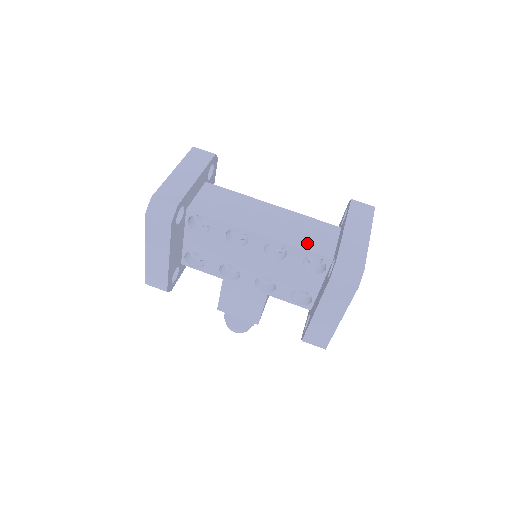
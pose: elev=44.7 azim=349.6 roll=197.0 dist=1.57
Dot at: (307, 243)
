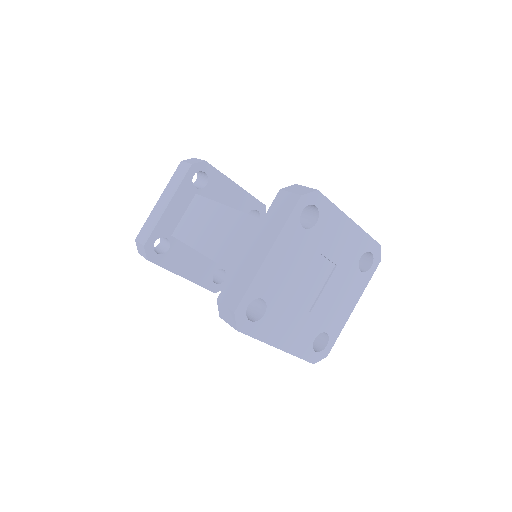
Dot at: occluded
